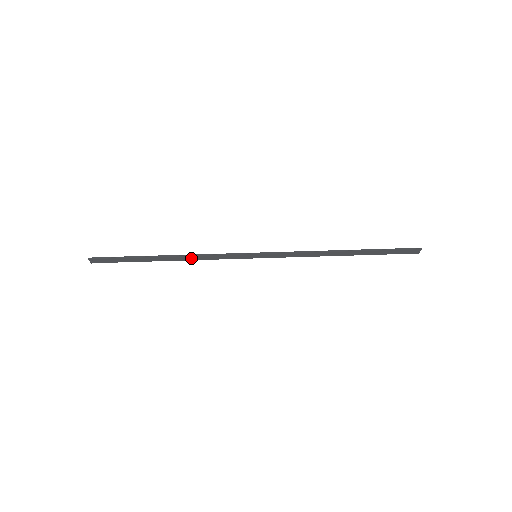
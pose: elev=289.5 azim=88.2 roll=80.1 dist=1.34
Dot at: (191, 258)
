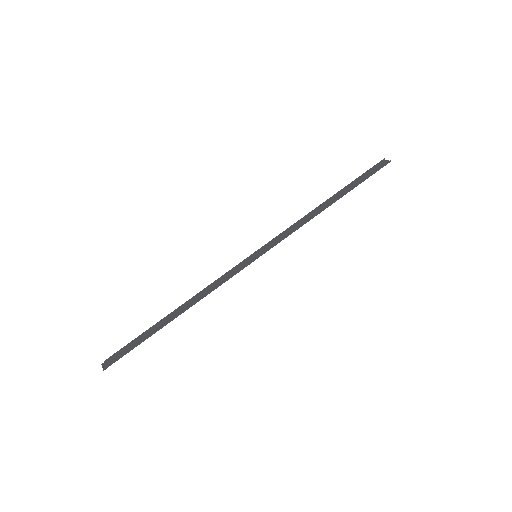
Dot at: (198, 297)
